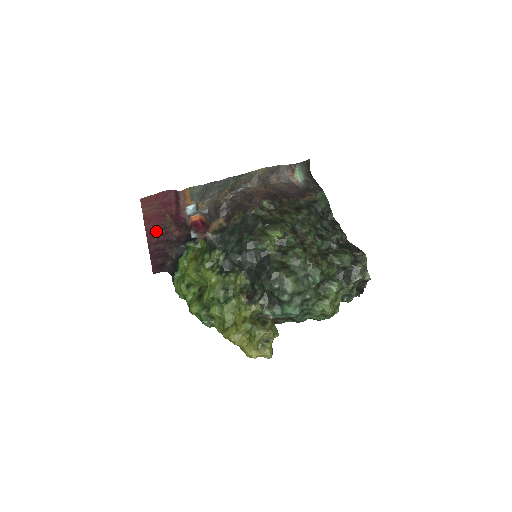
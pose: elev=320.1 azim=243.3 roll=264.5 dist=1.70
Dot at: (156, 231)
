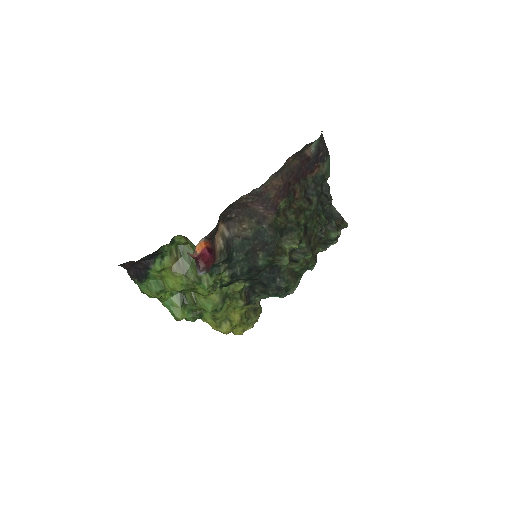
Dot at: occluded
